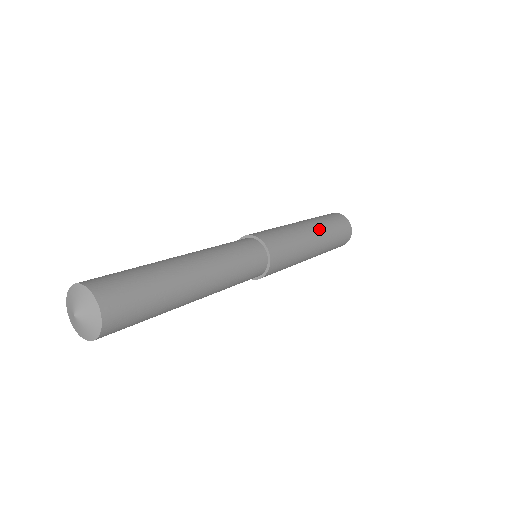
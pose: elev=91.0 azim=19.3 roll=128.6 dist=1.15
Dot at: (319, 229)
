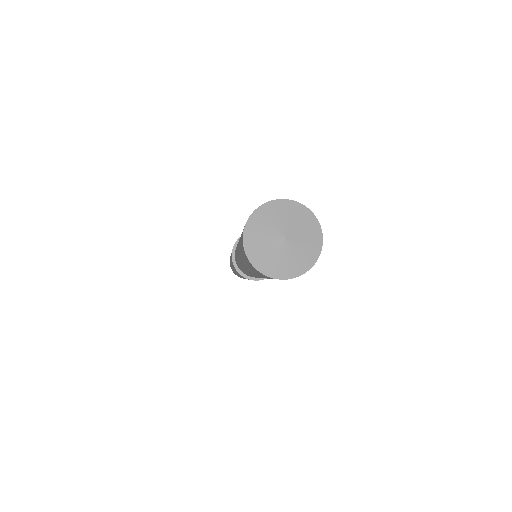
Dot at: occluded
